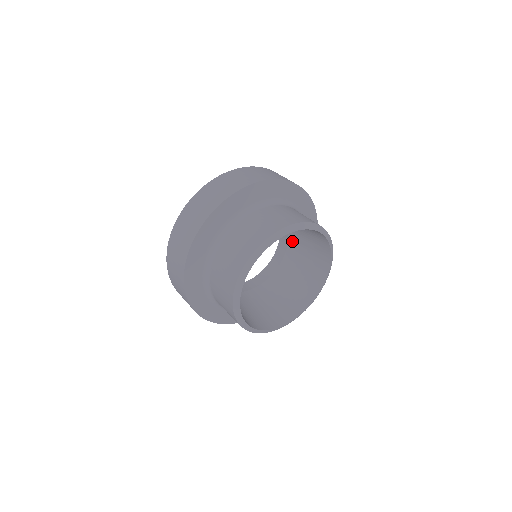
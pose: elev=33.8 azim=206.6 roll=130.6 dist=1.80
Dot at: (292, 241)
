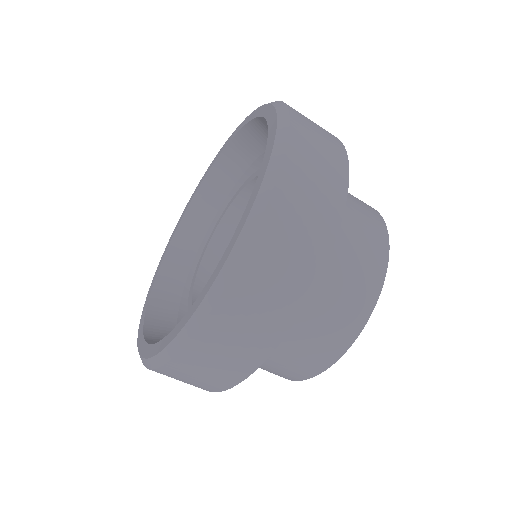
Dot at: occluded
